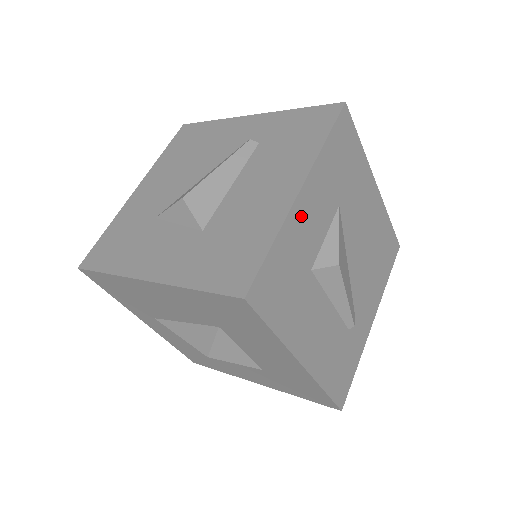
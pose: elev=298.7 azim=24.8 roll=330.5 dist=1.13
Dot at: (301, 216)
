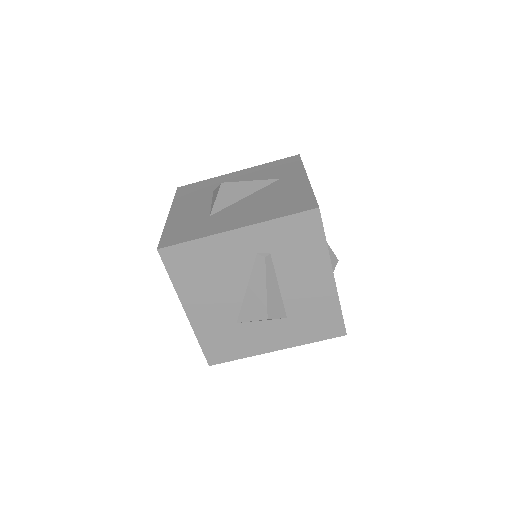
Dot at: occluded
